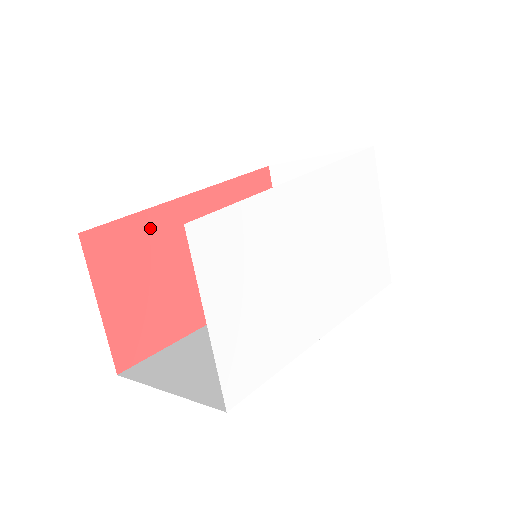
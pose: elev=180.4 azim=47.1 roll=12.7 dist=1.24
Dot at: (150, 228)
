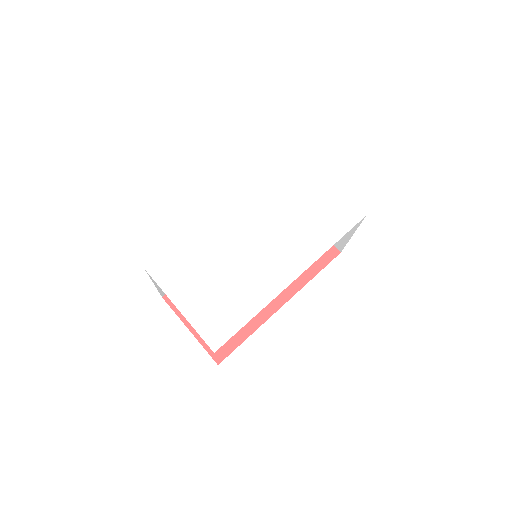
Dot at: occluded
